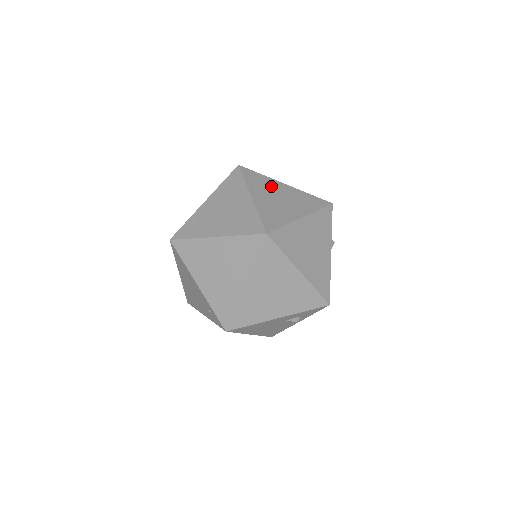
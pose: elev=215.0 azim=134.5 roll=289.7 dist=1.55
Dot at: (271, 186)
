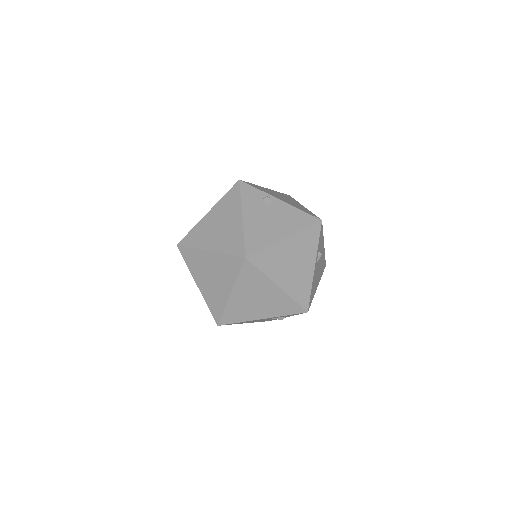
Dot at: (265, 203)
